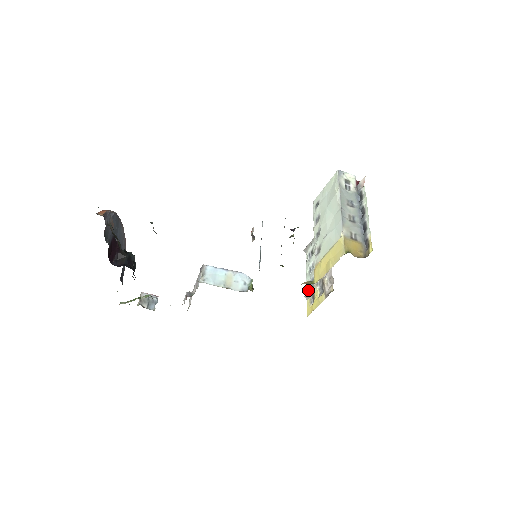
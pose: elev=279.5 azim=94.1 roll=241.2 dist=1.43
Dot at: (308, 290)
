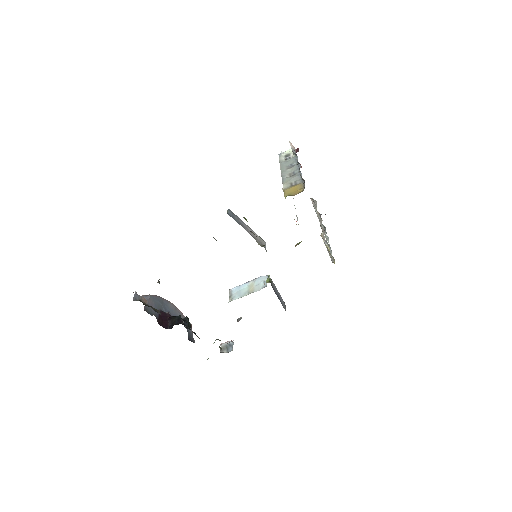
Dot at: occluded
